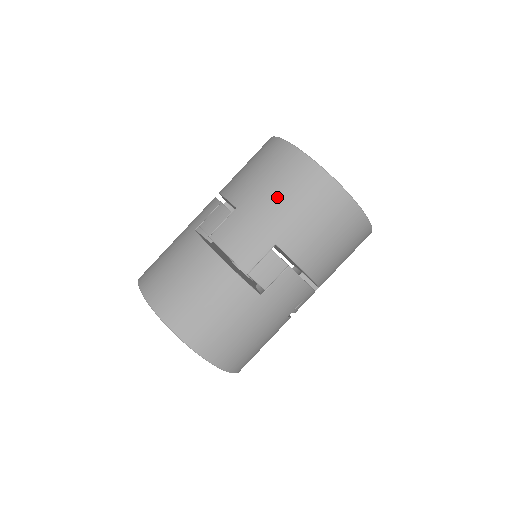
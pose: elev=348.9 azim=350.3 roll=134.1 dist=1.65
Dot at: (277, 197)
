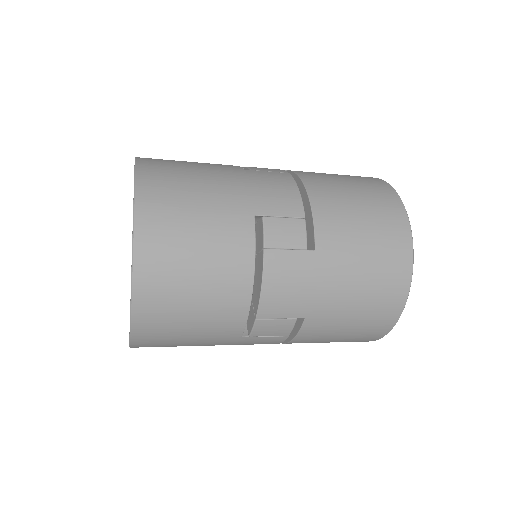
Dot at: (355, 285)
